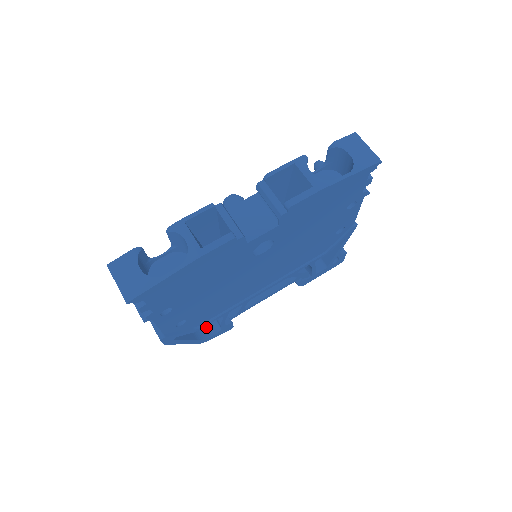
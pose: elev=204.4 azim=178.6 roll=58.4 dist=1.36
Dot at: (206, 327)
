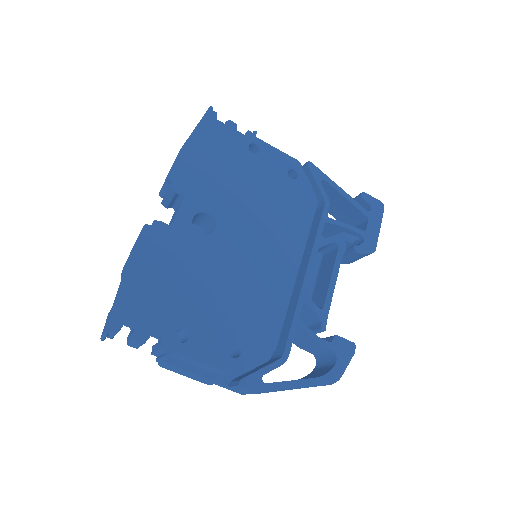
Dot at: (326, 368)
